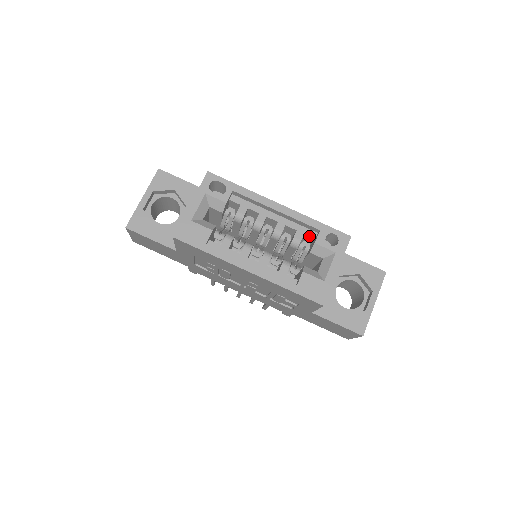
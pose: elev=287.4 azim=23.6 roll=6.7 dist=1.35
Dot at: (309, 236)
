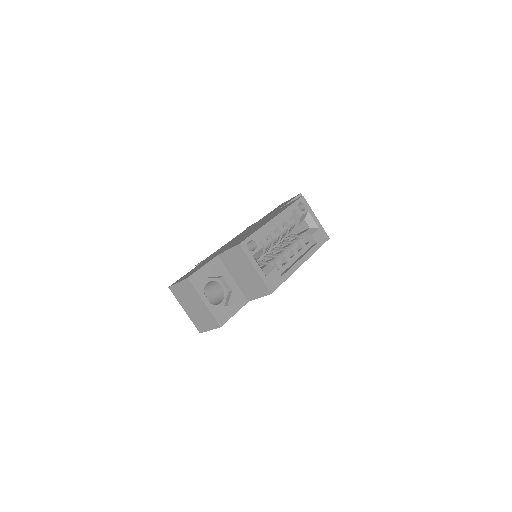
Dot at: occluded
